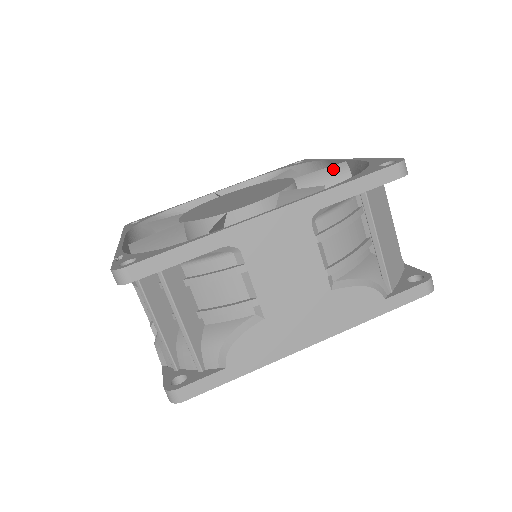
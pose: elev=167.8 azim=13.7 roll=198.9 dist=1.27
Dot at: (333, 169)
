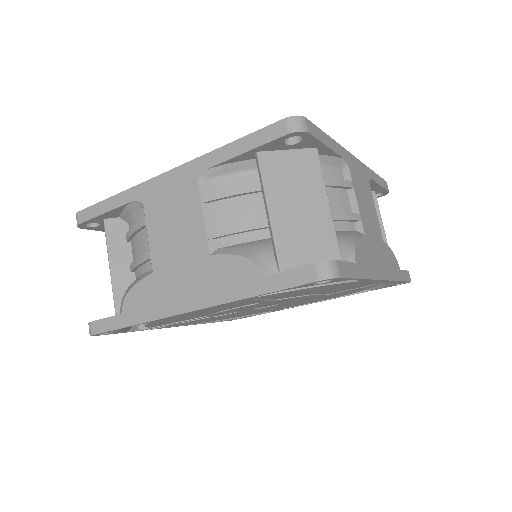
Dot at: occluded
